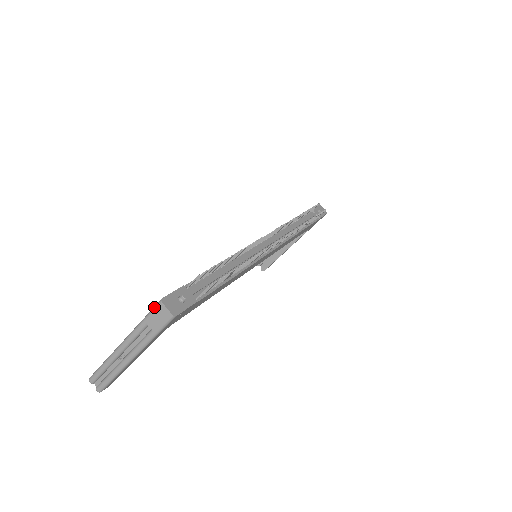
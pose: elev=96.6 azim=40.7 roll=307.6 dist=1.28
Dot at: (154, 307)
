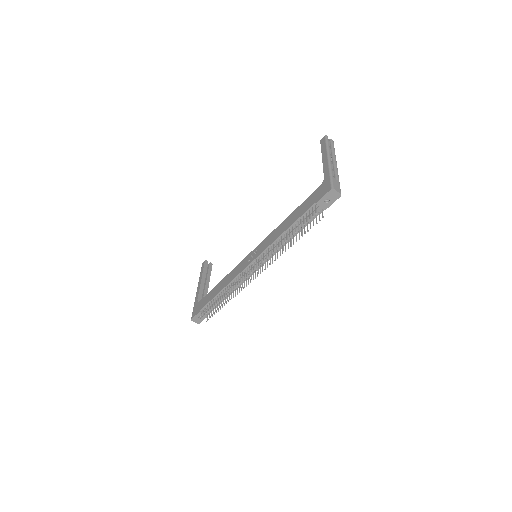
Dot at: (192, 315)
